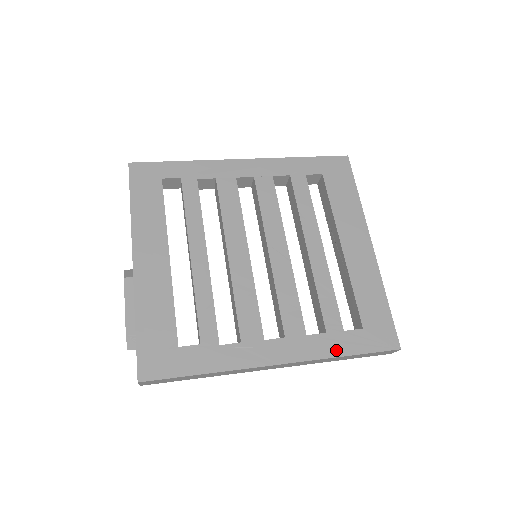
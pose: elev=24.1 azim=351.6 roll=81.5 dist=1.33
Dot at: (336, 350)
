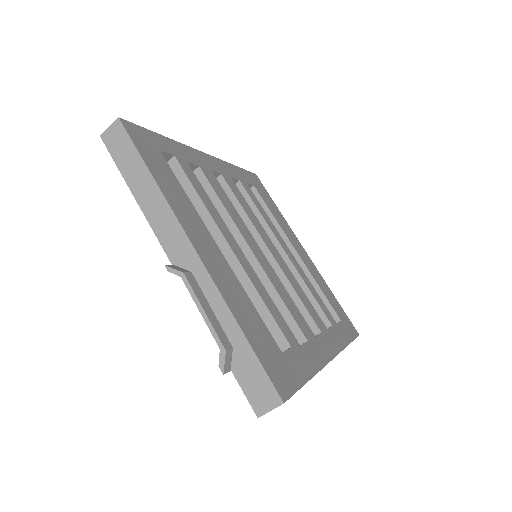
Dot at: (344, 340)
